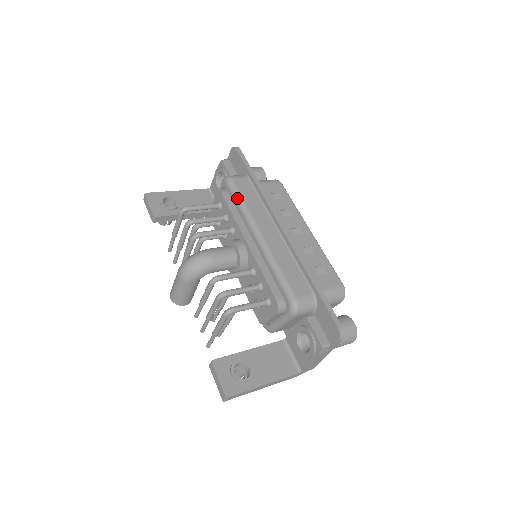
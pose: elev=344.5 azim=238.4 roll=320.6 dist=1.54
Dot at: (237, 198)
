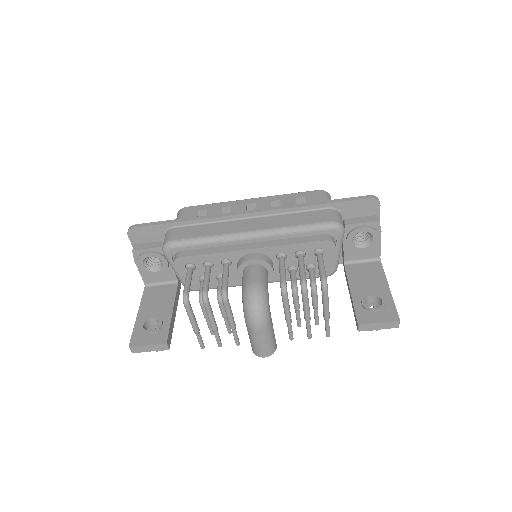
Dot at: (197, 242)
